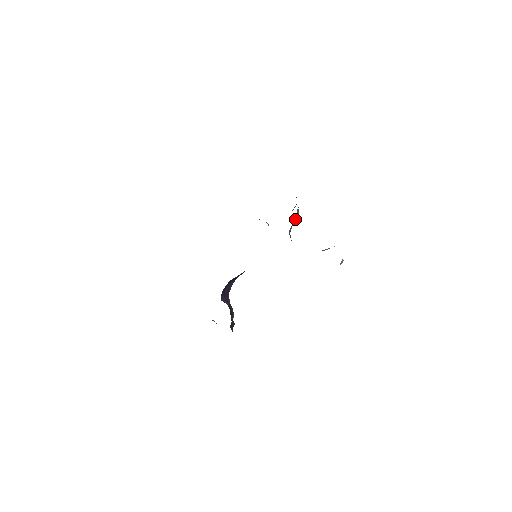
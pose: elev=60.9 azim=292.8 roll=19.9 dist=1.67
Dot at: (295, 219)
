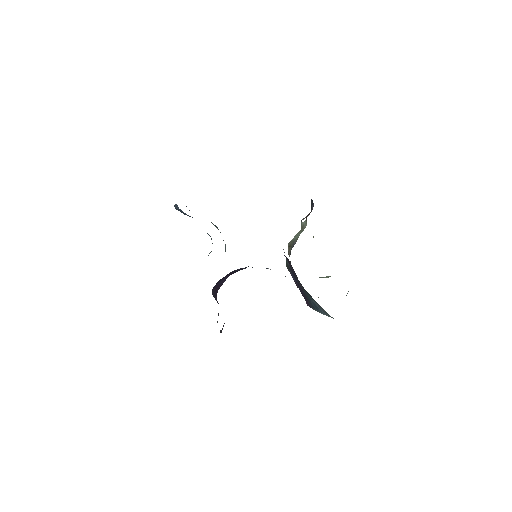
Dot at: (299, 232)
